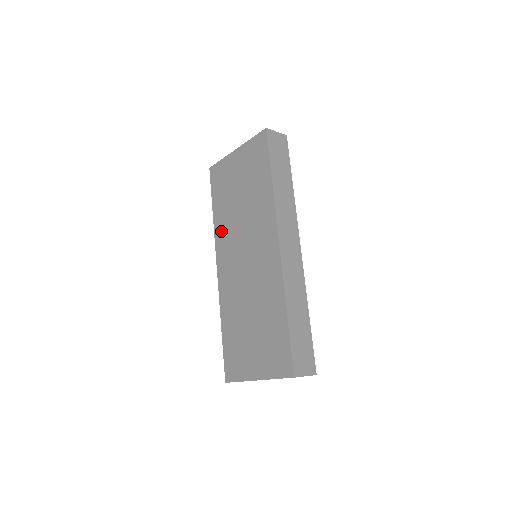
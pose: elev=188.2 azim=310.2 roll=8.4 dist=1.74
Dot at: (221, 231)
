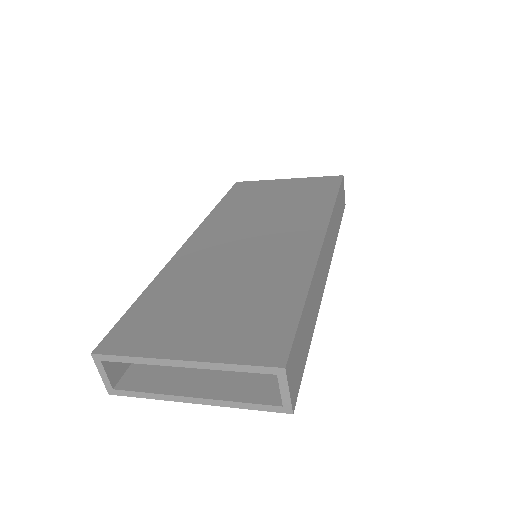
Dot at: (221, 217)
